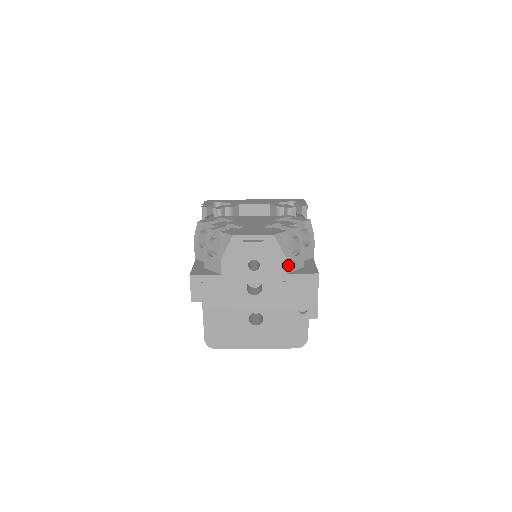
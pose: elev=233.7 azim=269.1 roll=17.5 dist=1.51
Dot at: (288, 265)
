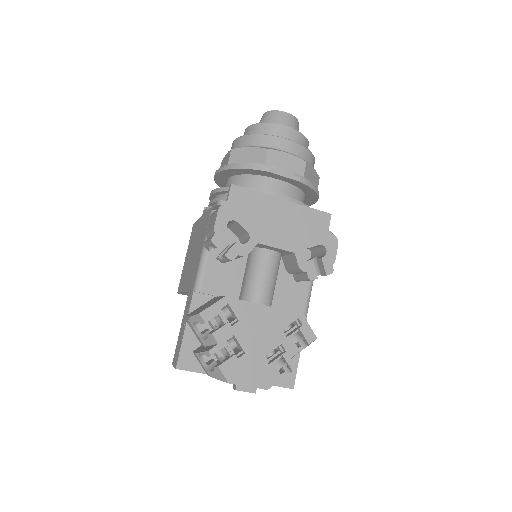
Dot at: occluded
